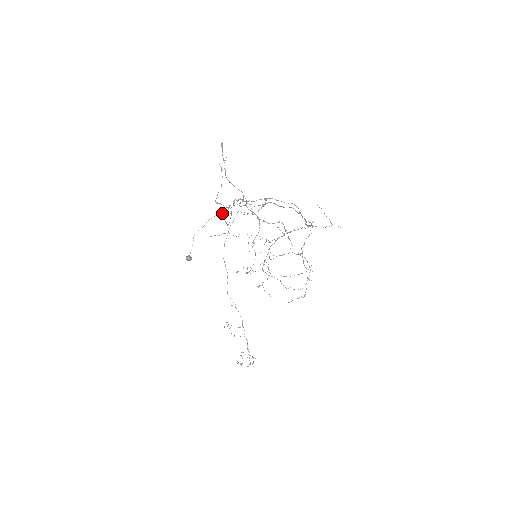
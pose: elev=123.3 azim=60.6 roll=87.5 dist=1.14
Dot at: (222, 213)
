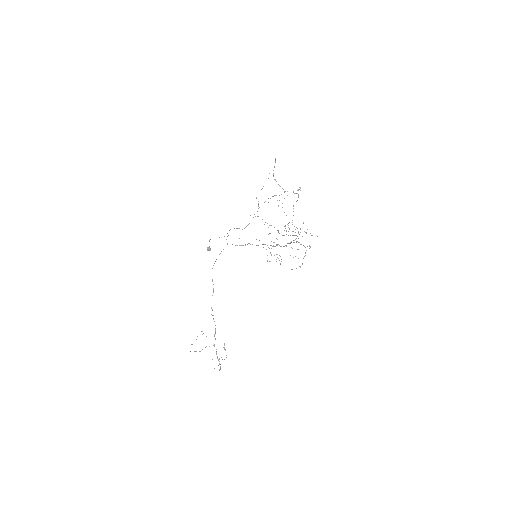
Dot at: occluded
